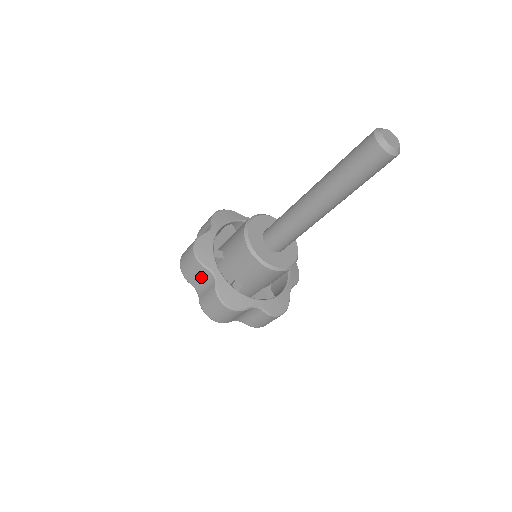
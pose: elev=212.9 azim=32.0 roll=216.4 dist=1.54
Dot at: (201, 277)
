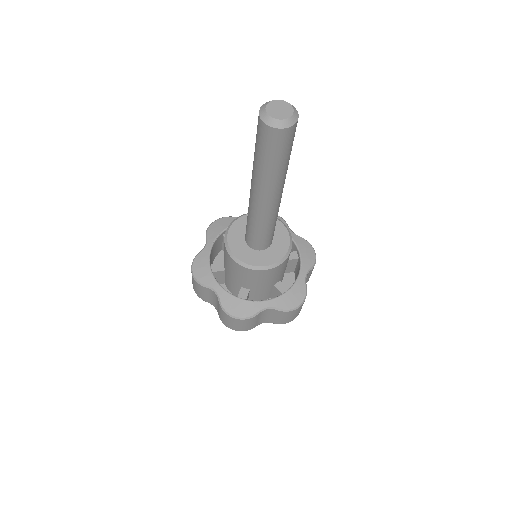
Dot at: occluded
